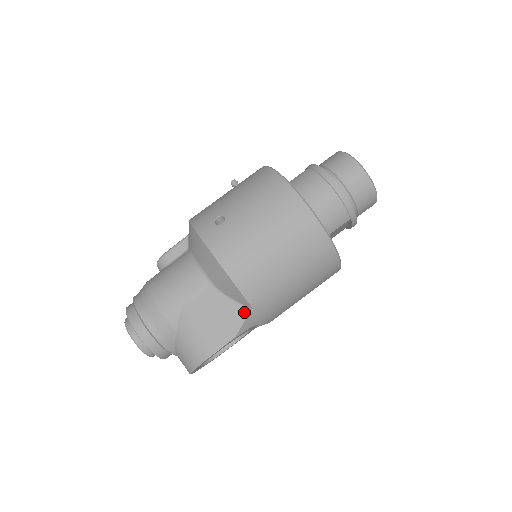
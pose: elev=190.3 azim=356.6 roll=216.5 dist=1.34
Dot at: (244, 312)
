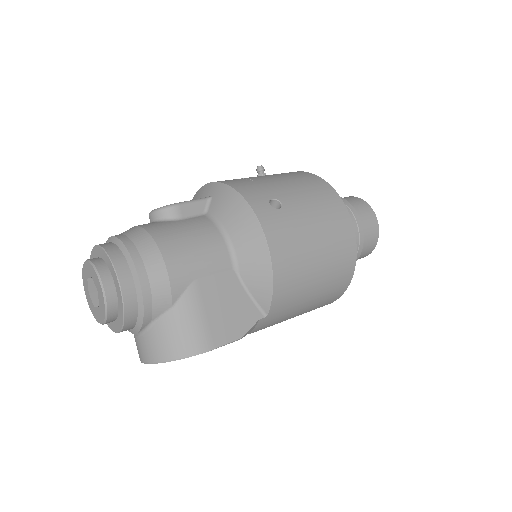
Dot at: (257, 314)
